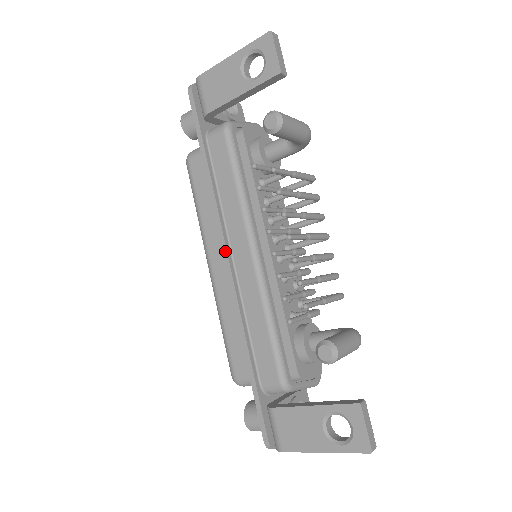
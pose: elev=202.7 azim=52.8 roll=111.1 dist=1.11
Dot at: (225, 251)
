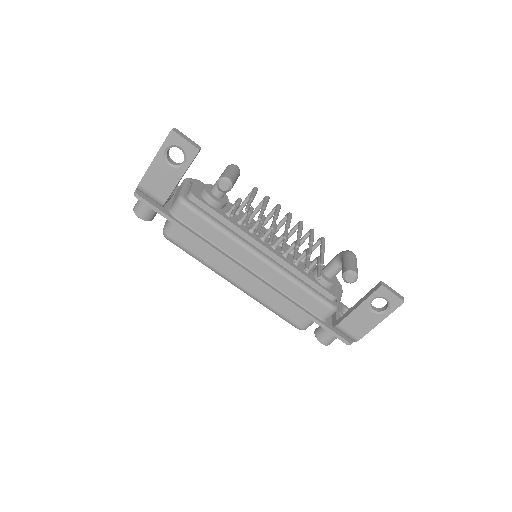
Dot at: (243, 270)
